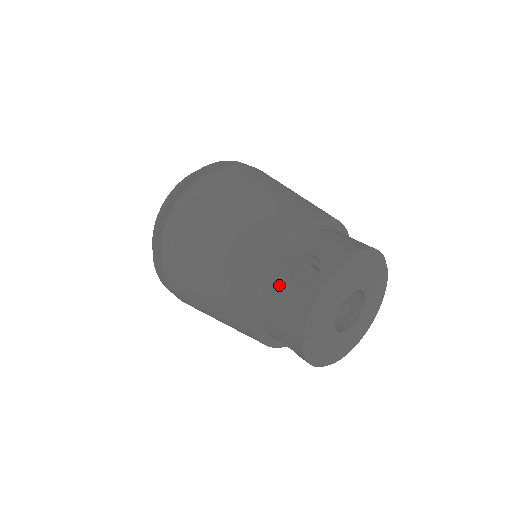
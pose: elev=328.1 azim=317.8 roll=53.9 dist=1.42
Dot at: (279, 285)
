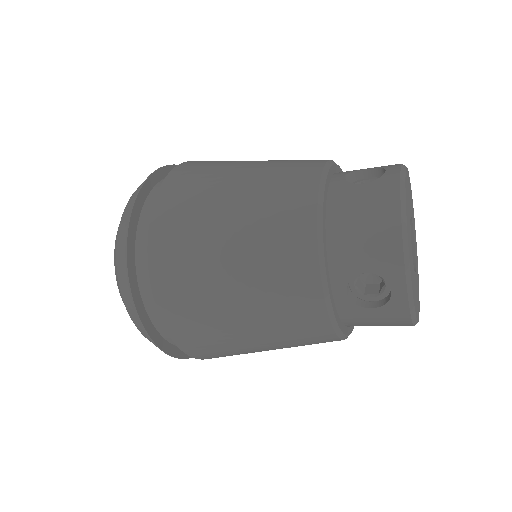
Dot at: (342, 194)
